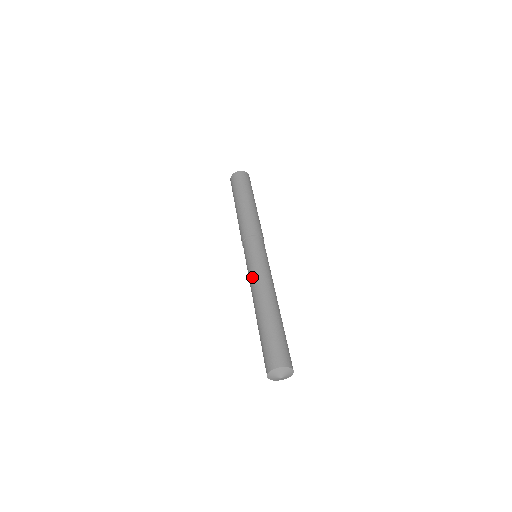
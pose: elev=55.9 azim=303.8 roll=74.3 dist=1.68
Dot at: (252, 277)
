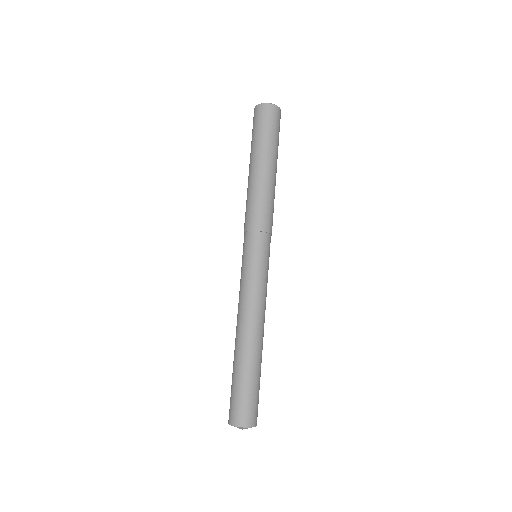
Dot at: (250, 295)
